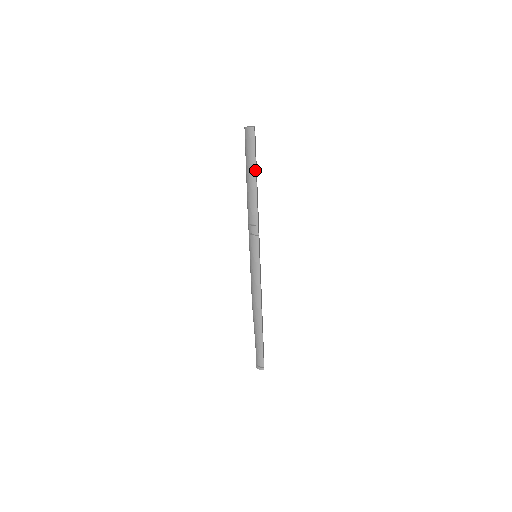
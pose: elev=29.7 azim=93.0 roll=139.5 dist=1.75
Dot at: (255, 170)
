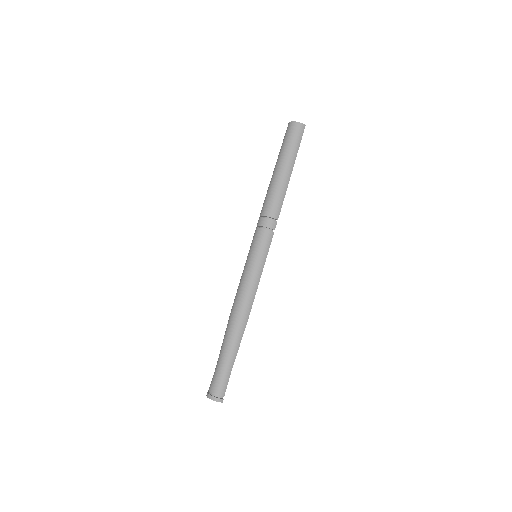
Dot at: (293, 164)
